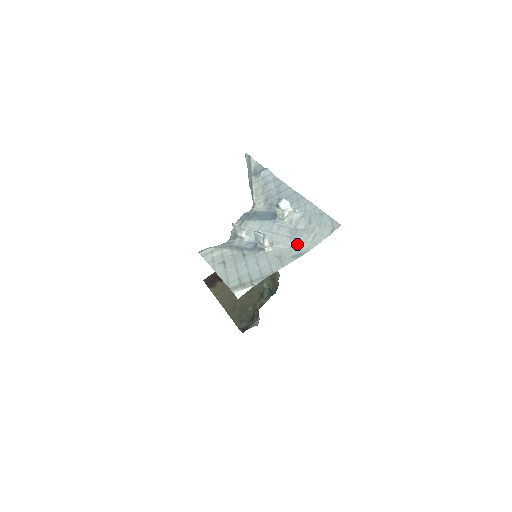
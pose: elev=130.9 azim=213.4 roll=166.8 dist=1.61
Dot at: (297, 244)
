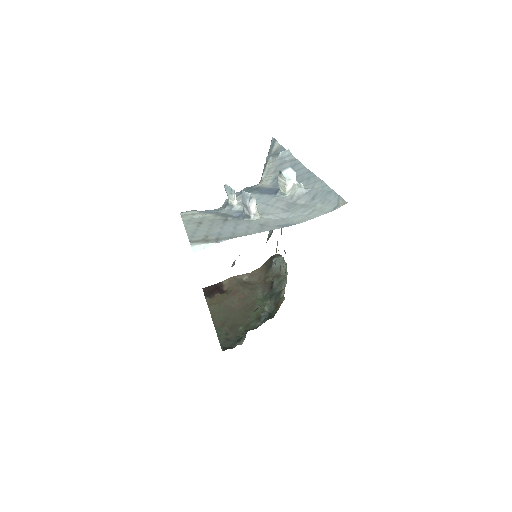
Dot at: (289, 216)
